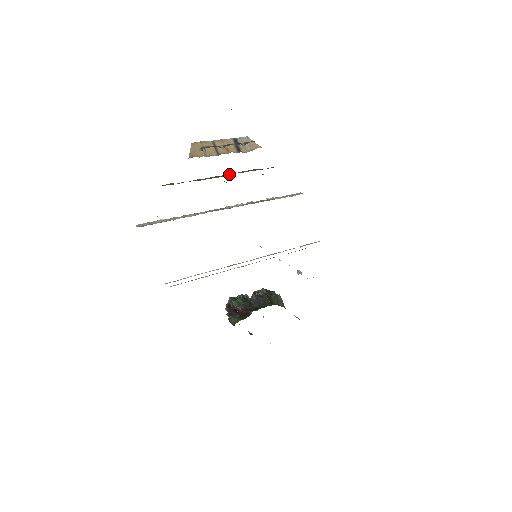
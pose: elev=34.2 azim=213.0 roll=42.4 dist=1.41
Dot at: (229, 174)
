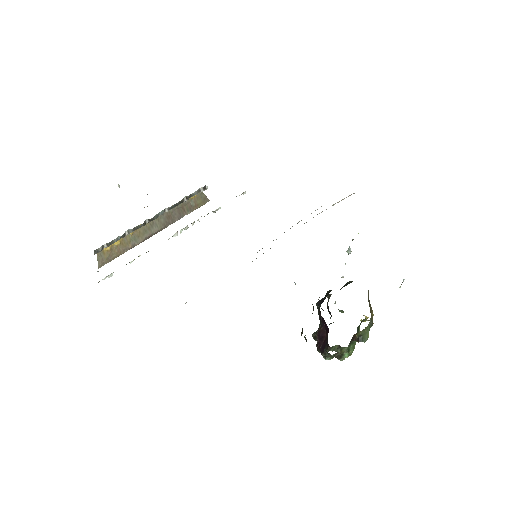
Dot at: (159, 220)
